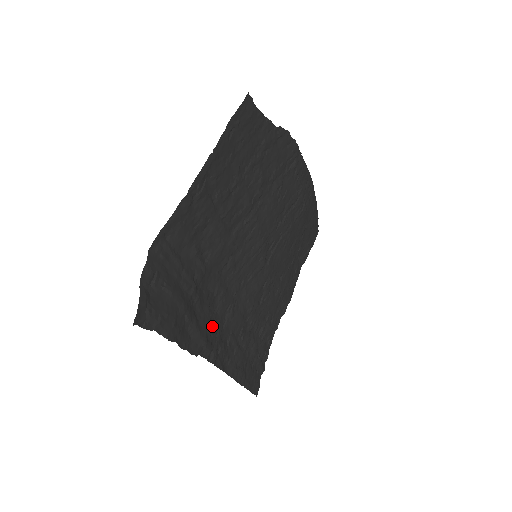
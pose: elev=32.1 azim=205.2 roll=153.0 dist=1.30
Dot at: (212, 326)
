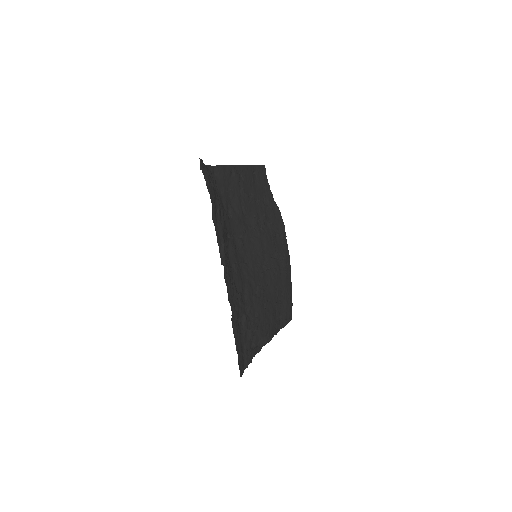
Dot at: (226, 250)
